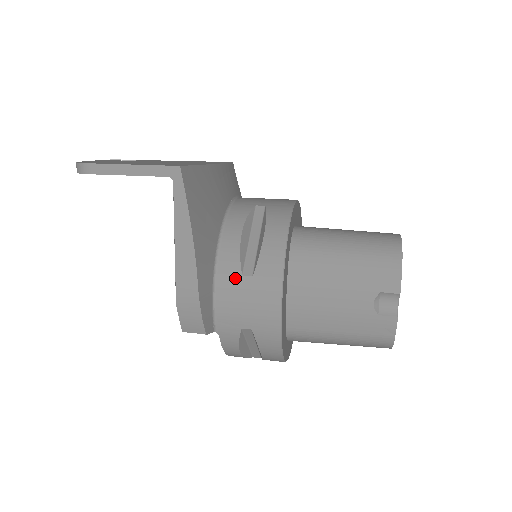
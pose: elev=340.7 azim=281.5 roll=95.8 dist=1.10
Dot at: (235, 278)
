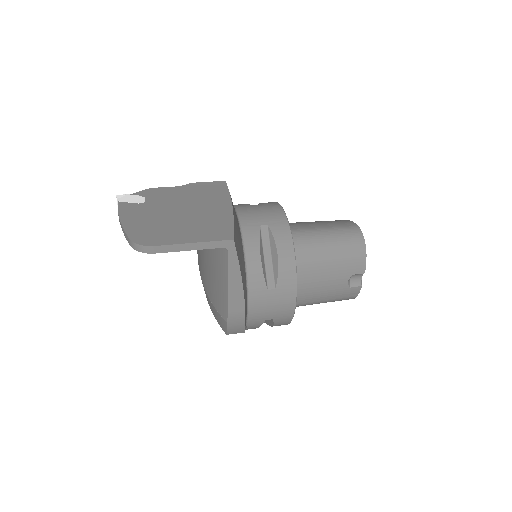
Dot at: (263, 292)
